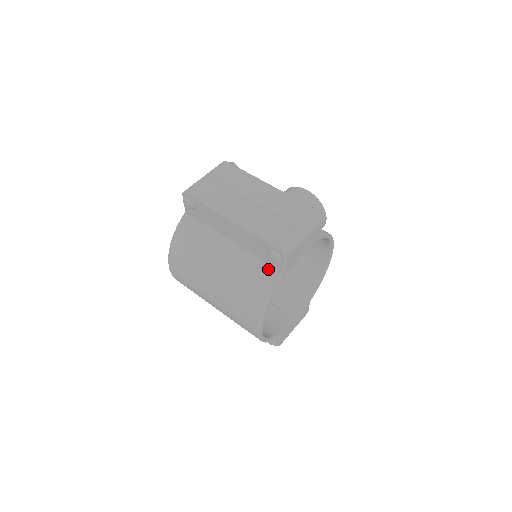
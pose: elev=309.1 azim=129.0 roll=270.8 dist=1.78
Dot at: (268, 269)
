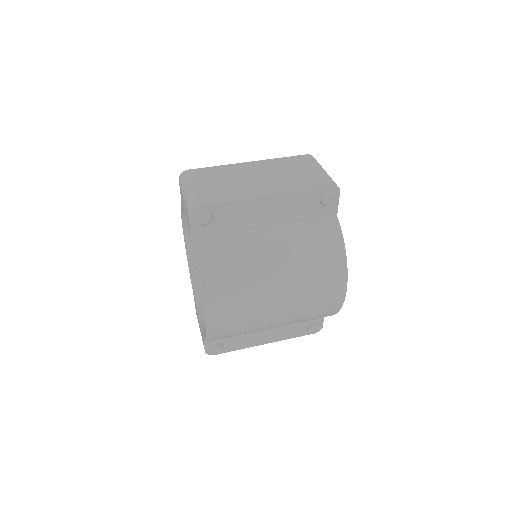
Dot at: (322, 222)
